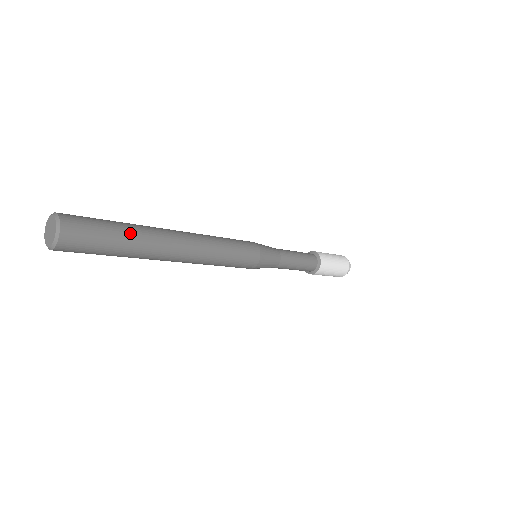
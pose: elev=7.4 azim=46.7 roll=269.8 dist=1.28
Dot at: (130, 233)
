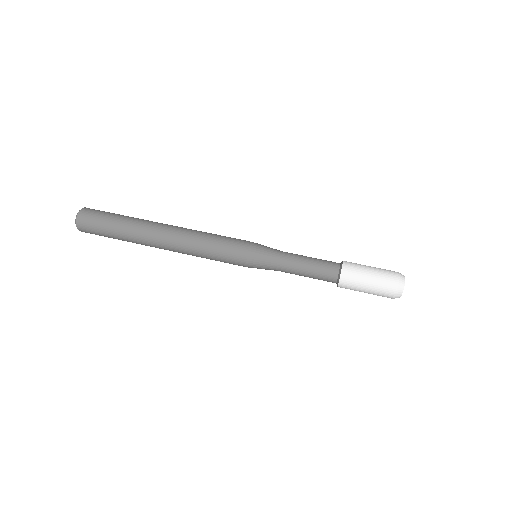
Dot at: (121, 238)
